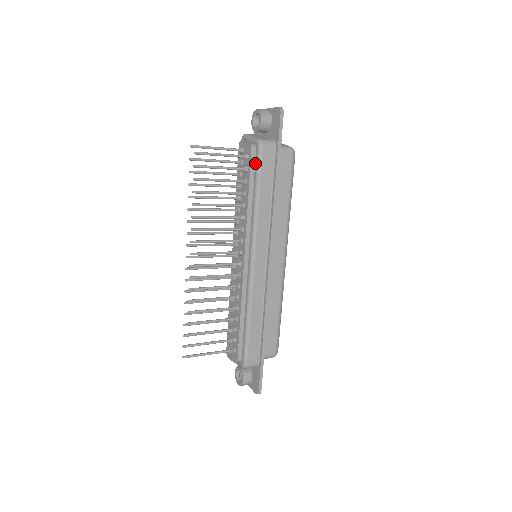
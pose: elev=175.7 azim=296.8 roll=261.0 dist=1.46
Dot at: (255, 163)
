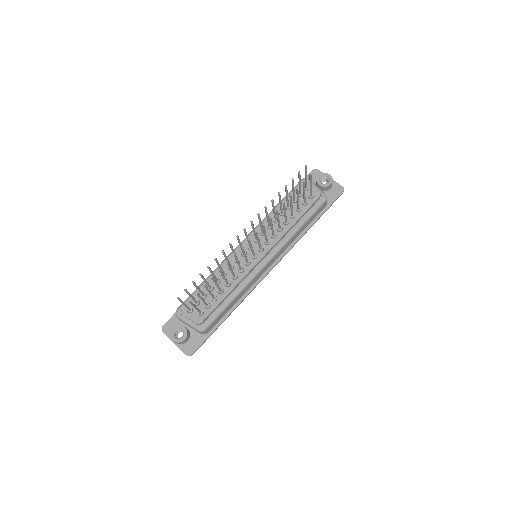
Dot at: (314, 206)
